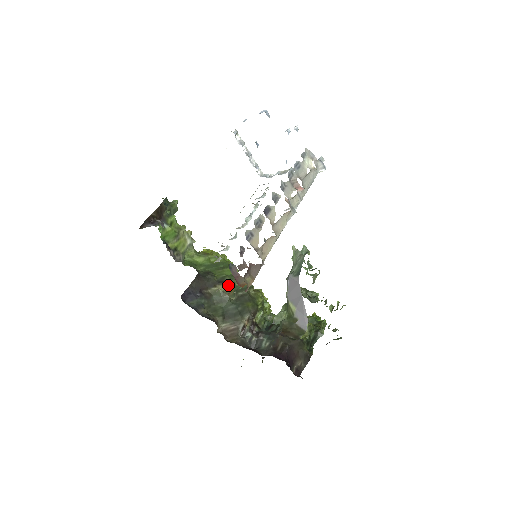
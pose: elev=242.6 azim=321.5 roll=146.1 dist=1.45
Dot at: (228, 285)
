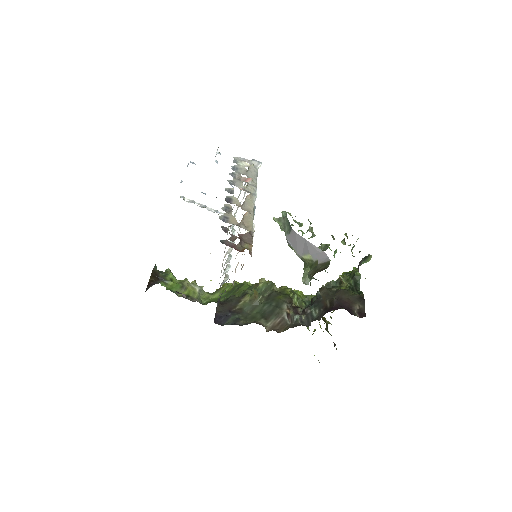
Dot at: (251, 294)
